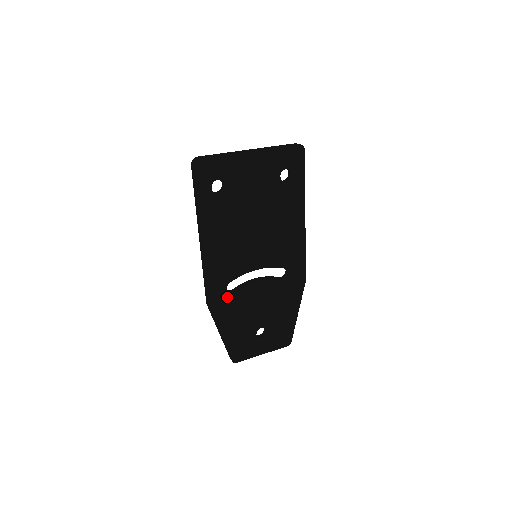
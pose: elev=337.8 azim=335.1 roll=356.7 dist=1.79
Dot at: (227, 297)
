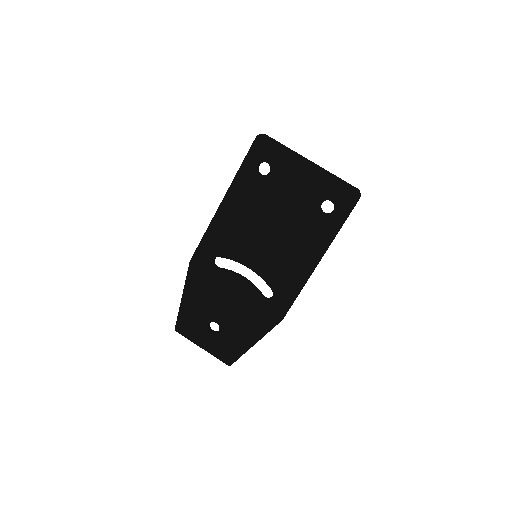
Dot at: (209, 267)
